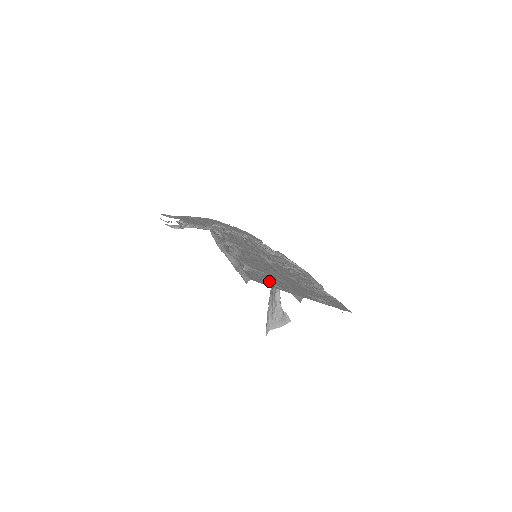
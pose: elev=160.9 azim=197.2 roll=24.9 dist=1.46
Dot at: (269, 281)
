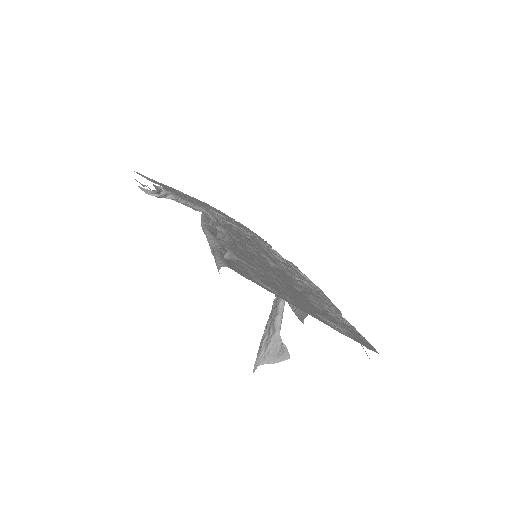
Dot at: (258, 278)
